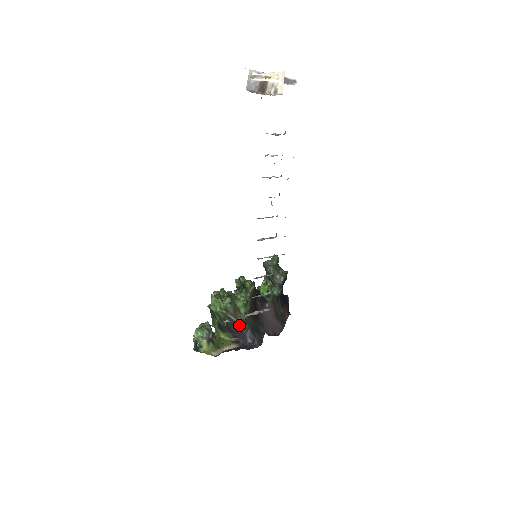
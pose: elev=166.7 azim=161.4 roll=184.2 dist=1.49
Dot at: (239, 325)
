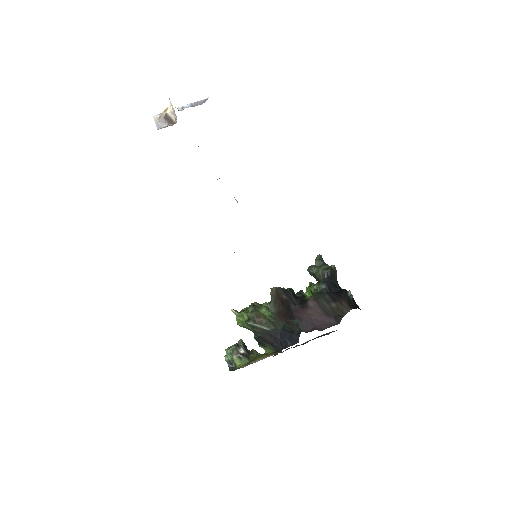
Dot at: (269, 331)
